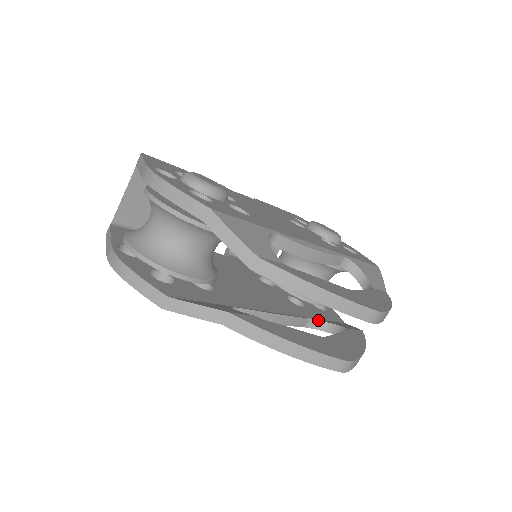
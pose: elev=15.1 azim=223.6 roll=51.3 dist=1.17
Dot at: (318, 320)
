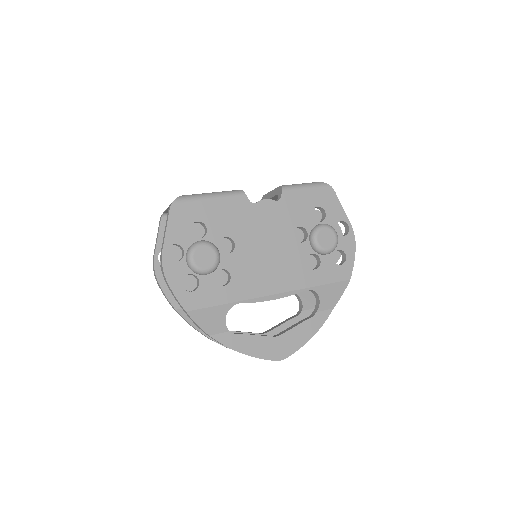
Dot at: occluded
